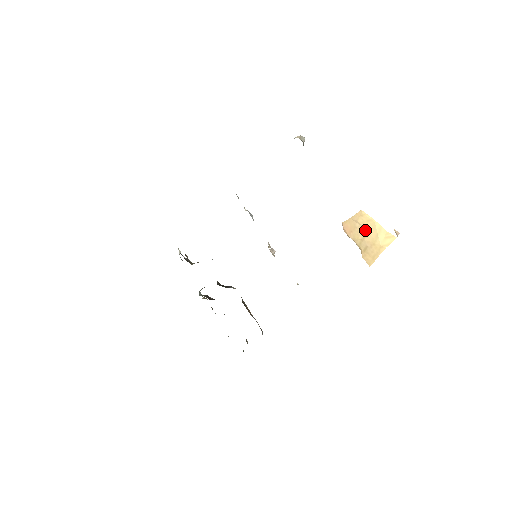
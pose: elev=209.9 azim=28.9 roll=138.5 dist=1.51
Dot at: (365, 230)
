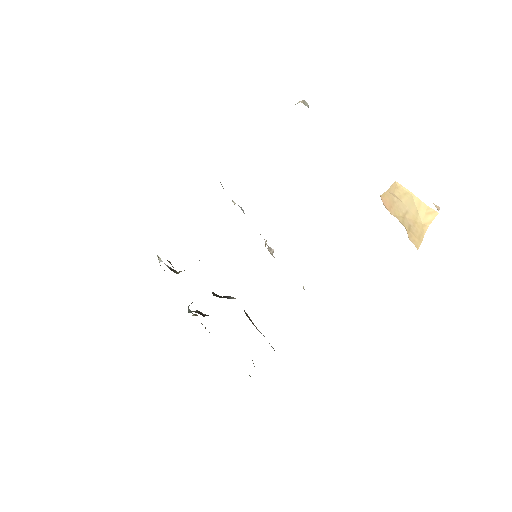
Dot at: (404, 205)
